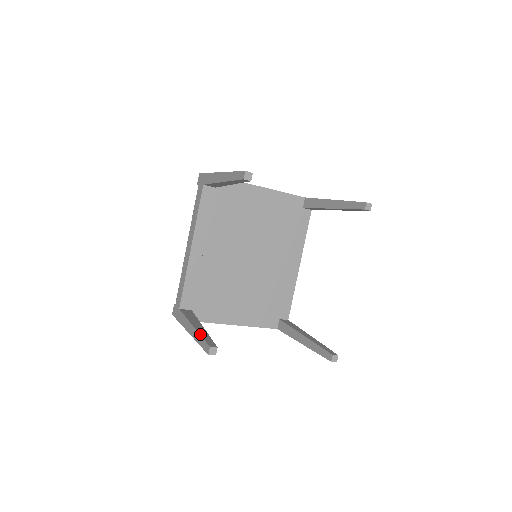
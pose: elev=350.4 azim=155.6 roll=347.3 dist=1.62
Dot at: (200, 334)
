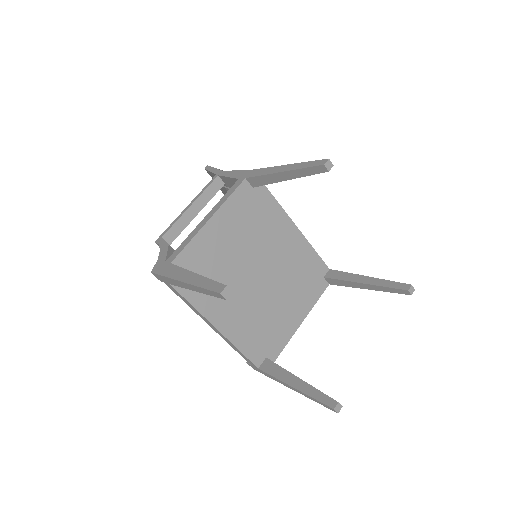
Dot at: (309, 396)
